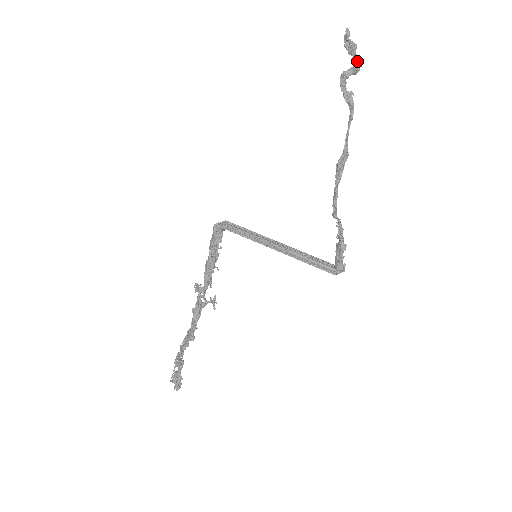
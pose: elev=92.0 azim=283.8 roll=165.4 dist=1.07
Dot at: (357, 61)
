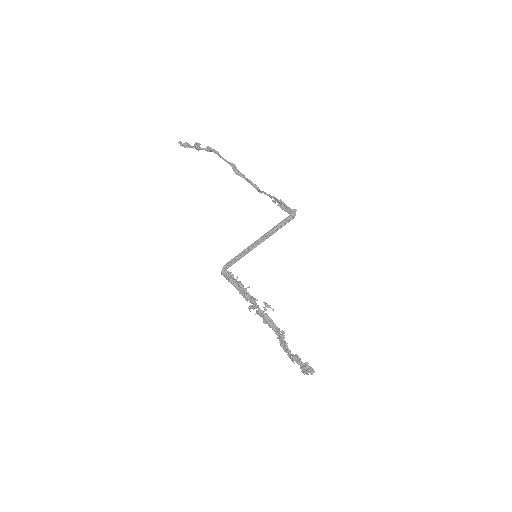
Dot at: (195, 144)
